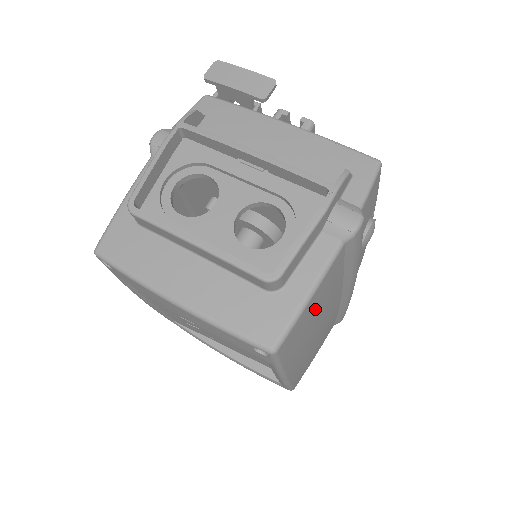
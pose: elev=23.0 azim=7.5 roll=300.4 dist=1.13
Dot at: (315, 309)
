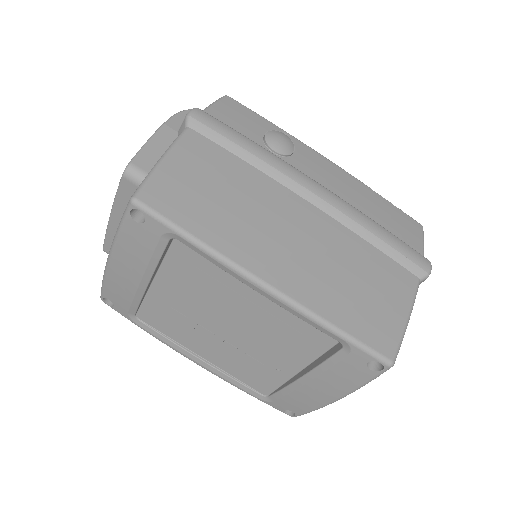
Dot at: (199, 179)
